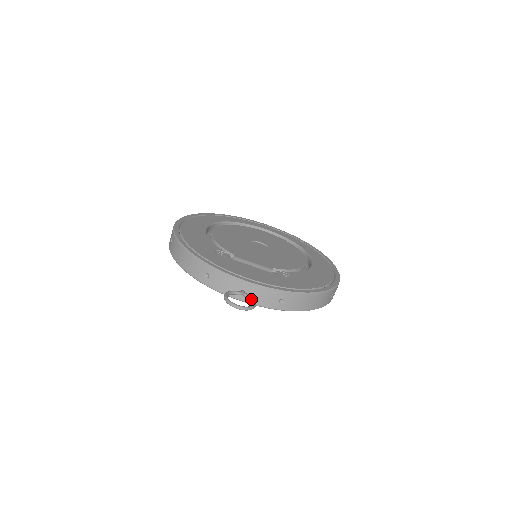
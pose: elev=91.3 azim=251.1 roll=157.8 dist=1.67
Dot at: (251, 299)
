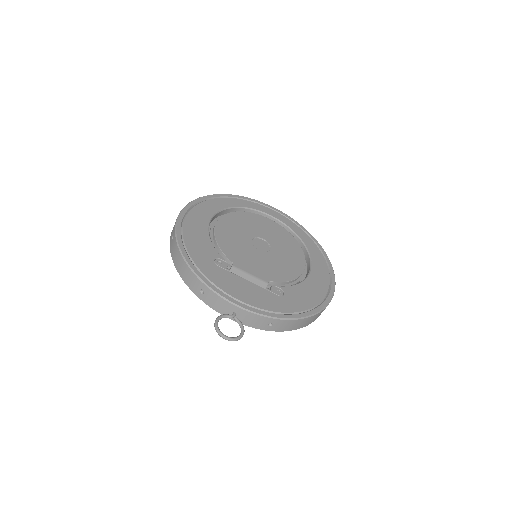
Dot at: (241, 325)
